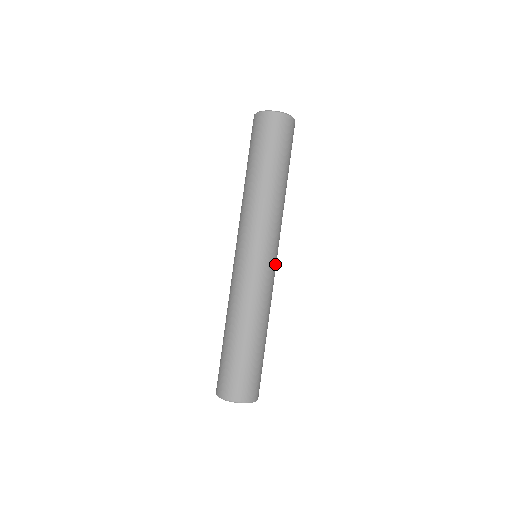
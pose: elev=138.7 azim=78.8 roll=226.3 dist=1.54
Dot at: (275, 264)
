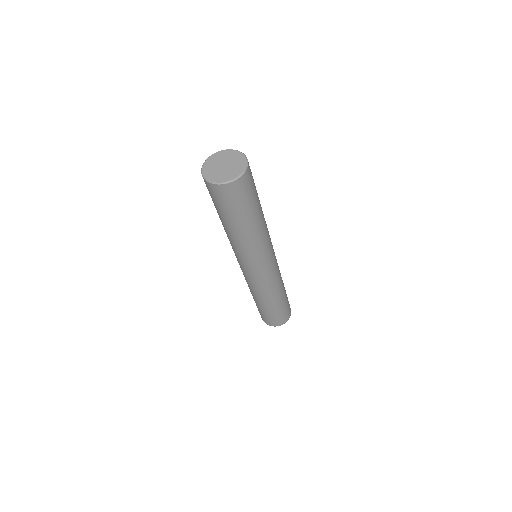
Dot at: occluded
